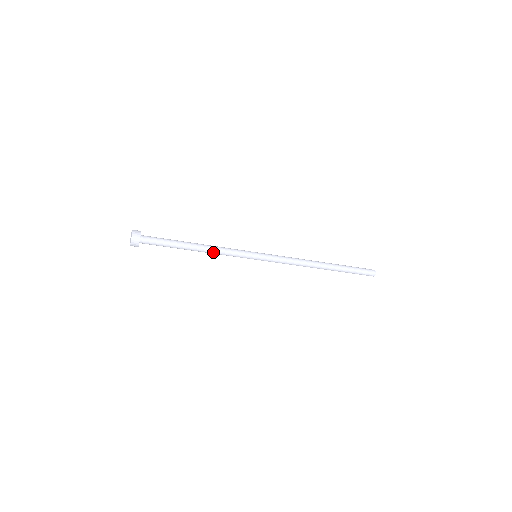
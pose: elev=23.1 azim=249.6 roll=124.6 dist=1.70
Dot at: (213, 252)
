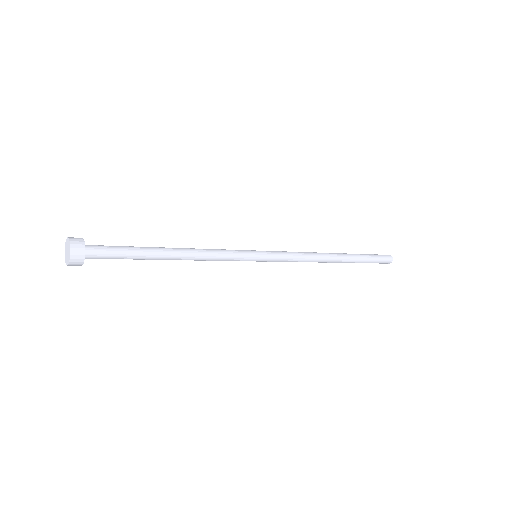
Dot at: (200, 255)
